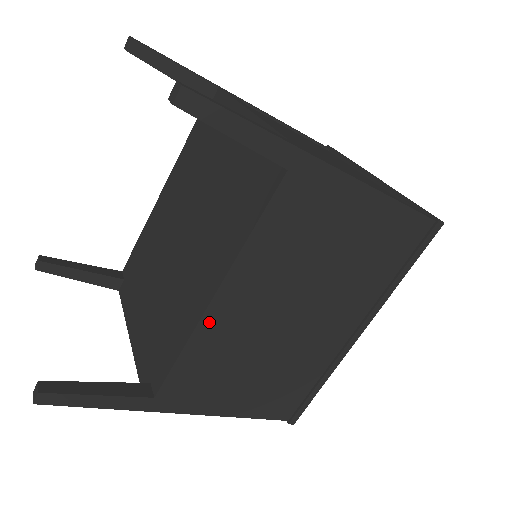
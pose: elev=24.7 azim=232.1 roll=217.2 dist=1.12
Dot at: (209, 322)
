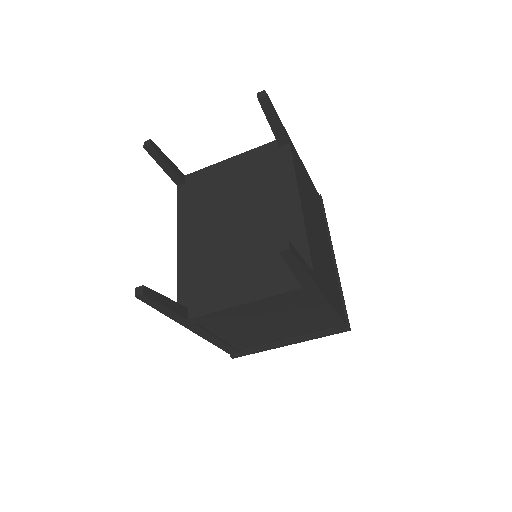
Dot at: (305, 219)
